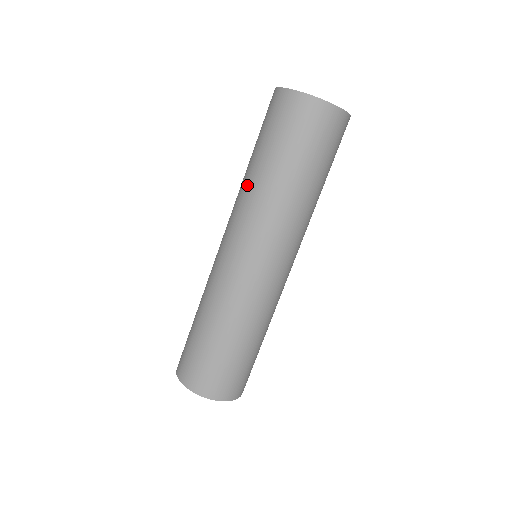
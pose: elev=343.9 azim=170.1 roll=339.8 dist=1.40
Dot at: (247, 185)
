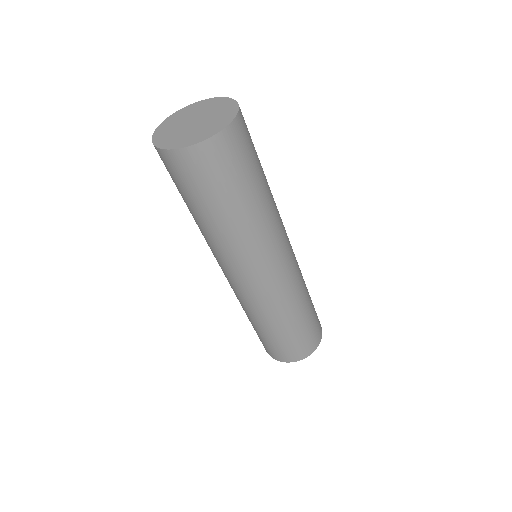
Dot at: (226, 236)
